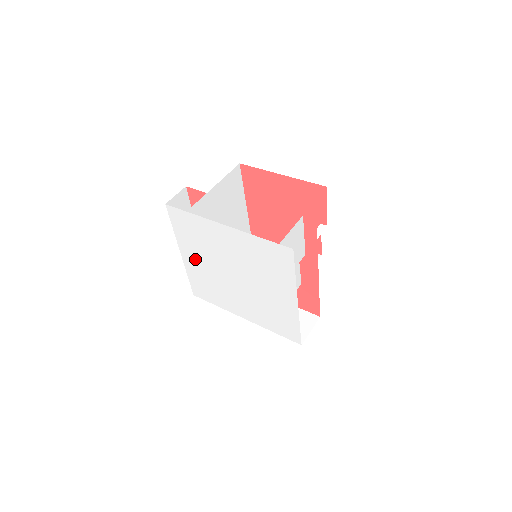
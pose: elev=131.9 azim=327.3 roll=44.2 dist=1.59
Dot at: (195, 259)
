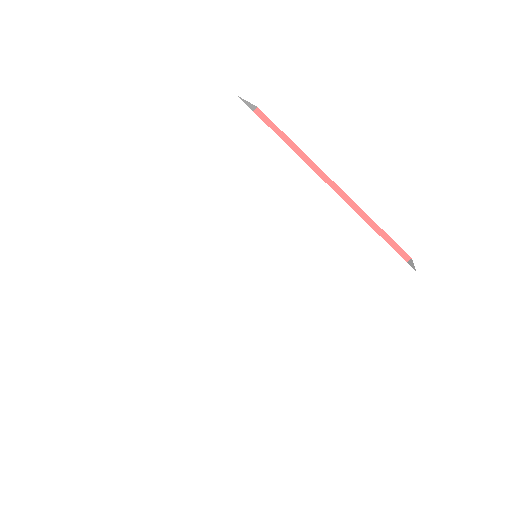
Dot at: (181, 322)
